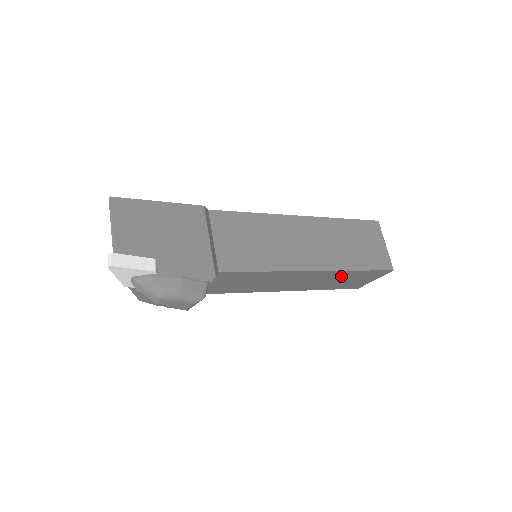
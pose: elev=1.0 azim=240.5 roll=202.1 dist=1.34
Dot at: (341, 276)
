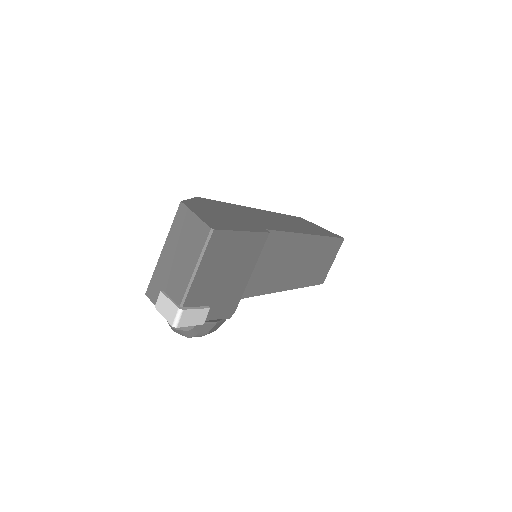
Dot at: occluded
